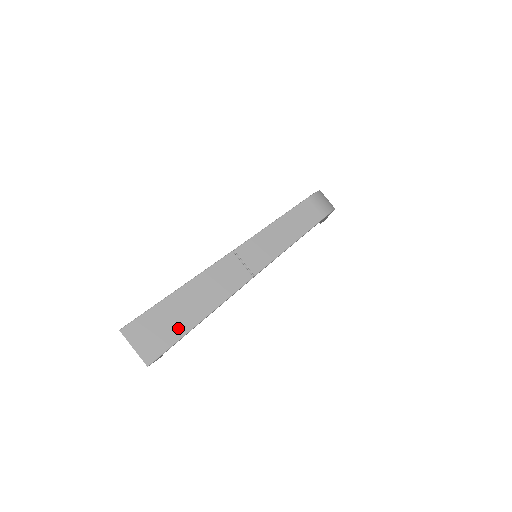
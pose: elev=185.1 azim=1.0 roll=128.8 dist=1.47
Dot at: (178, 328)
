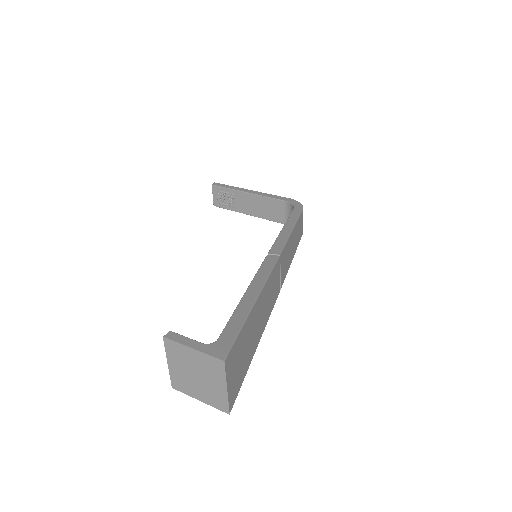
Dot at: (249, 355)
